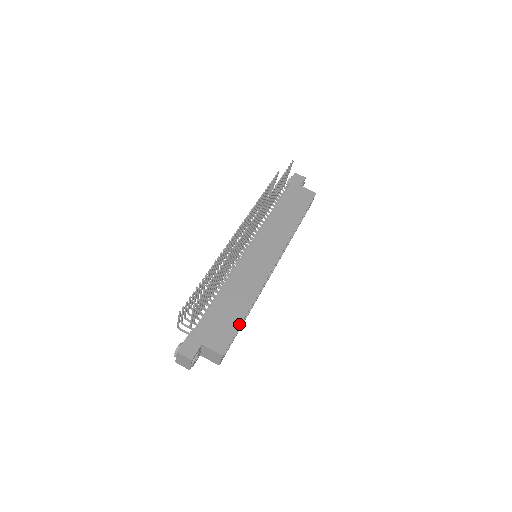
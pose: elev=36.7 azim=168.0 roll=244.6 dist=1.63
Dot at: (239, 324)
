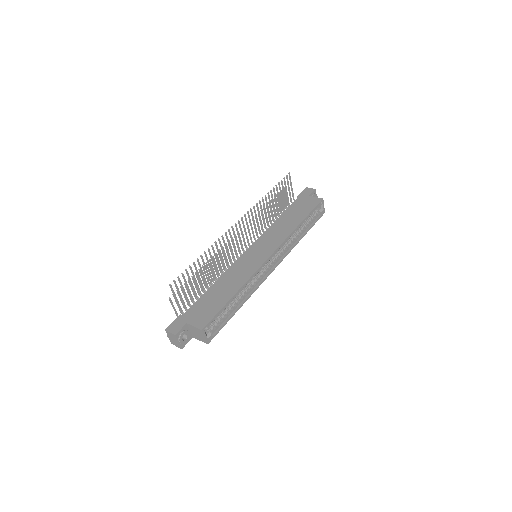
Dot at: (223, 306)
